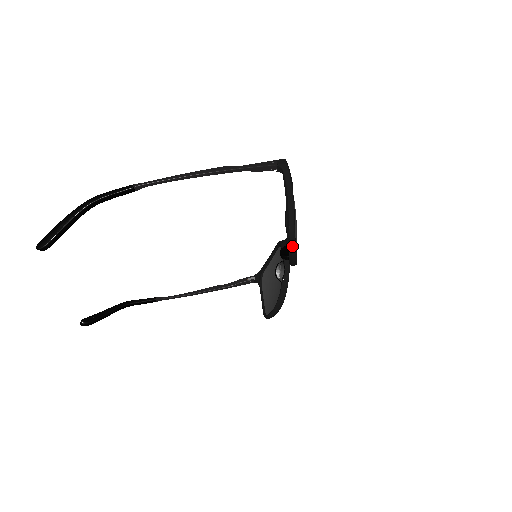
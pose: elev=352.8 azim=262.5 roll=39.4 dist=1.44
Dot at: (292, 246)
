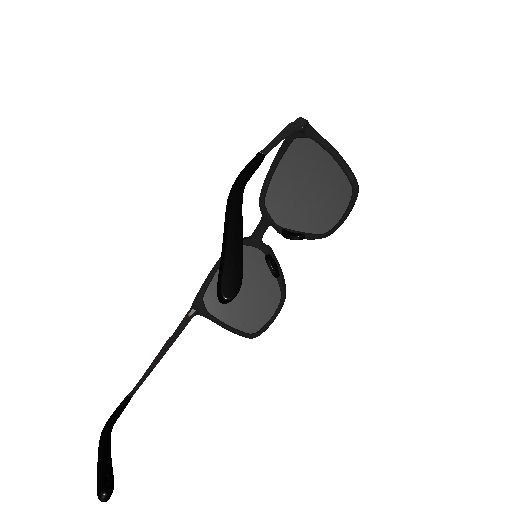
Dot at: (354, 203)
